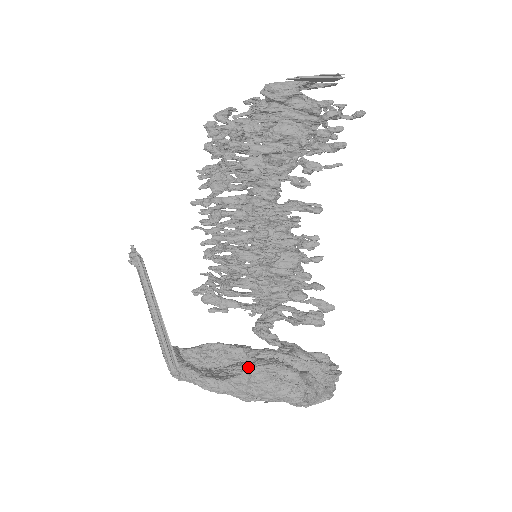
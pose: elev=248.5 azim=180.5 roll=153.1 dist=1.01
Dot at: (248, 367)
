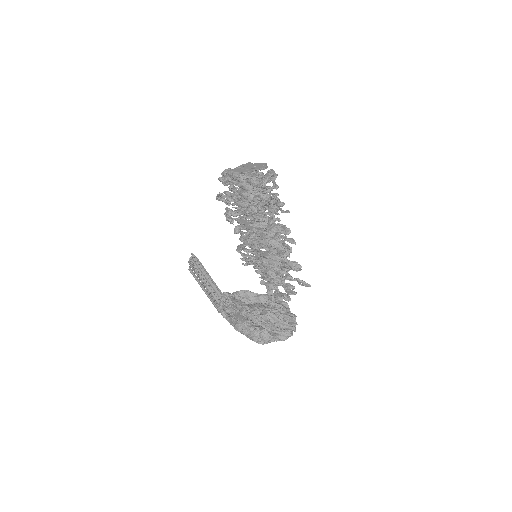
Dot at: (234, 322)
